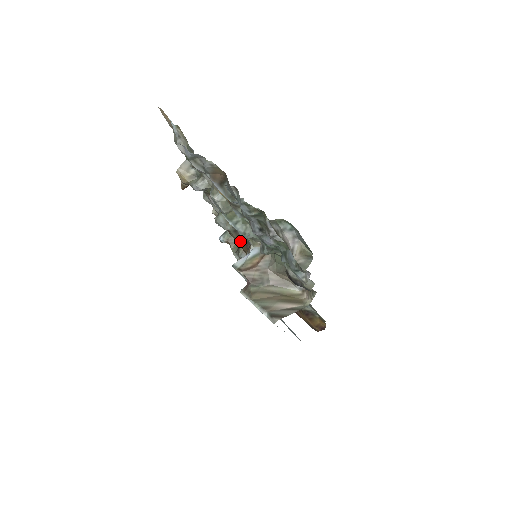
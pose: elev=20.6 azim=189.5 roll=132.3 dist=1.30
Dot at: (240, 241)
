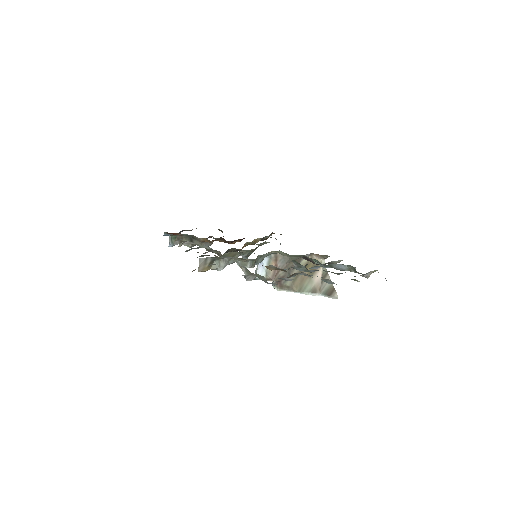
Dot at: occluded
